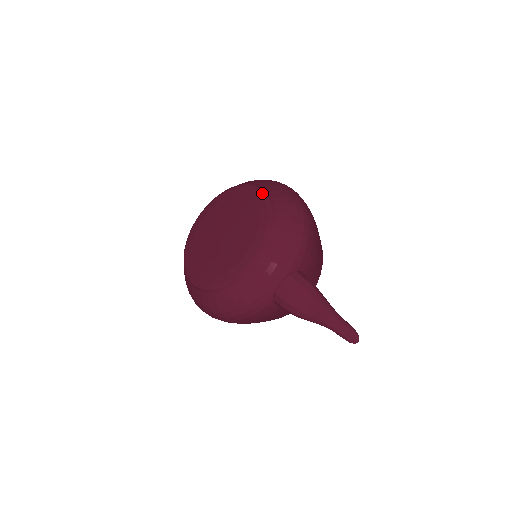
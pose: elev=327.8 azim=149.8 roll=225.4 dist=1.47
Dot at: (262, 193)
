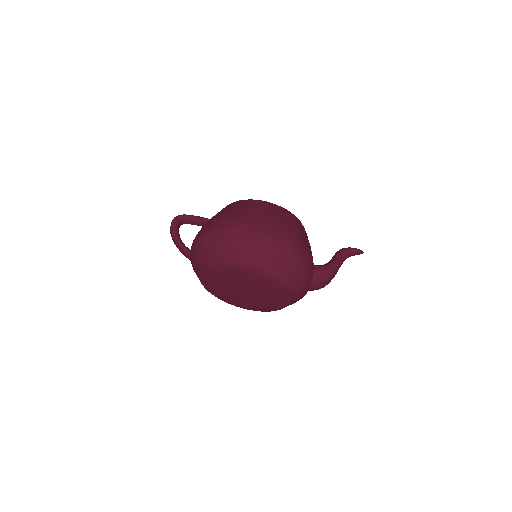
Dot at: (252, 268)
